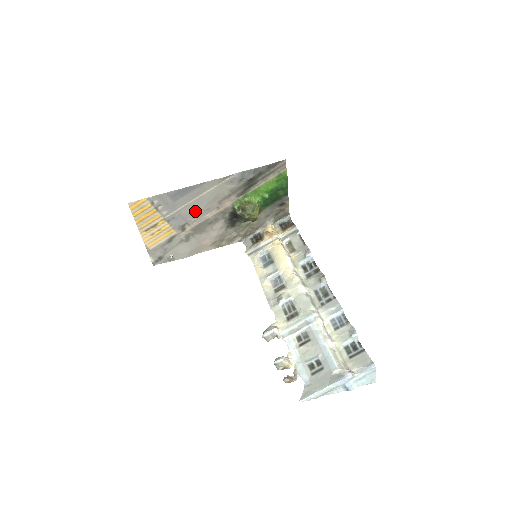
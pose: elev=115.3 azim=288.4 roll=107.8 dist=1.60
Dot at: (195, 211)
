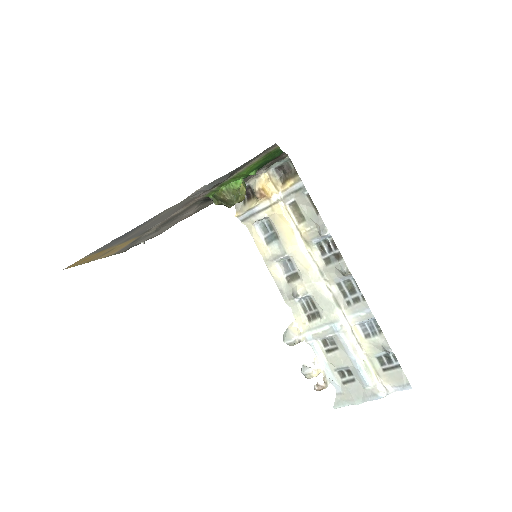
Dot at: (156, 223)
